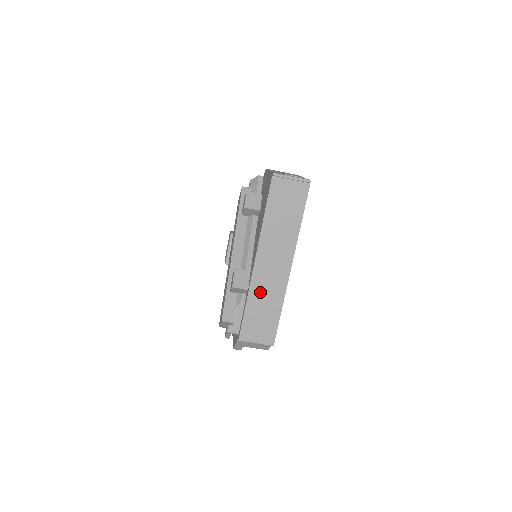
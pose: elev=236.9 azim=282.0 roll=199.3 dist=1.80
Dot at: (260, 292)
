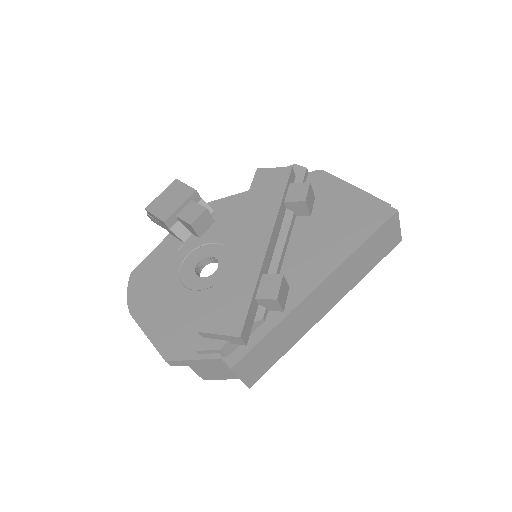
Dot at: (293, 321)
